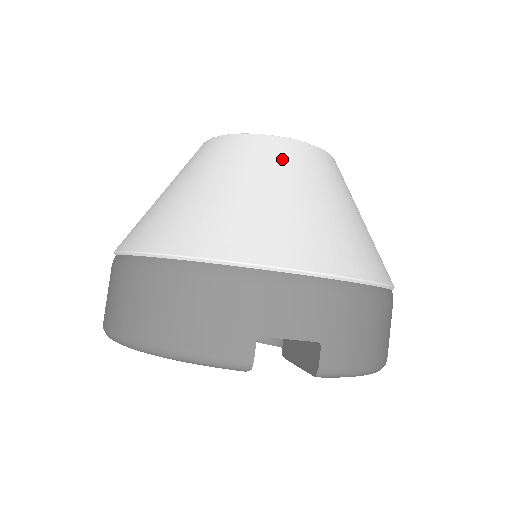
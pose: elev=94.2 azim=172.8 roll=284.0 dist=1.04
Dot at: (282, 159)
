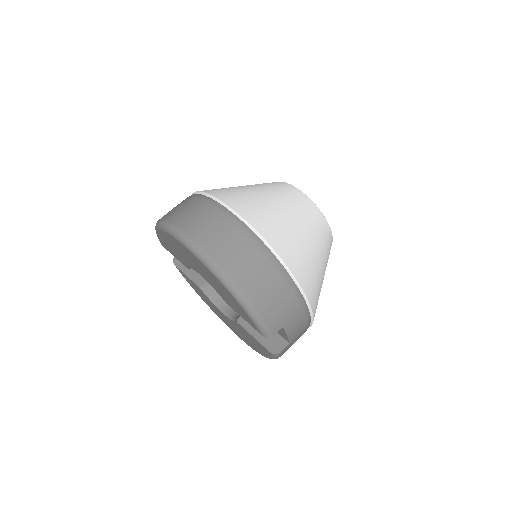
Dot at: (328, 246)
